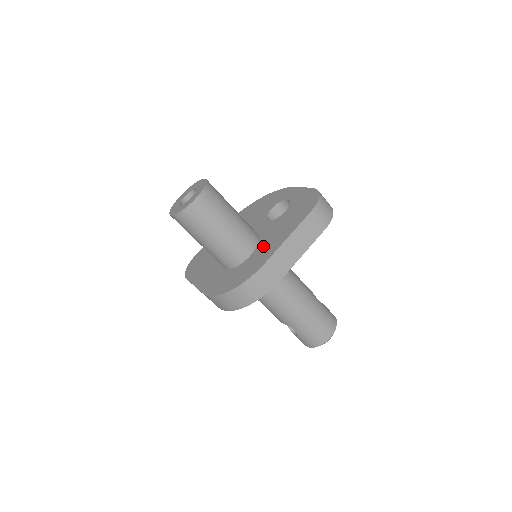
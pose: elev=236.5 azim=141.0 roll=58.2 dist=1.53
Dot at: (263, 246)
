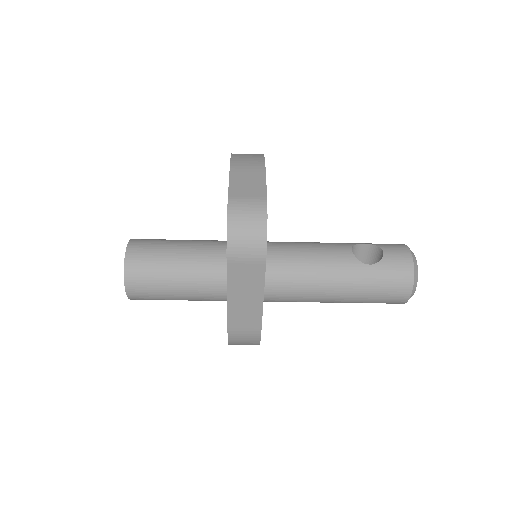
Dot at: occluded
